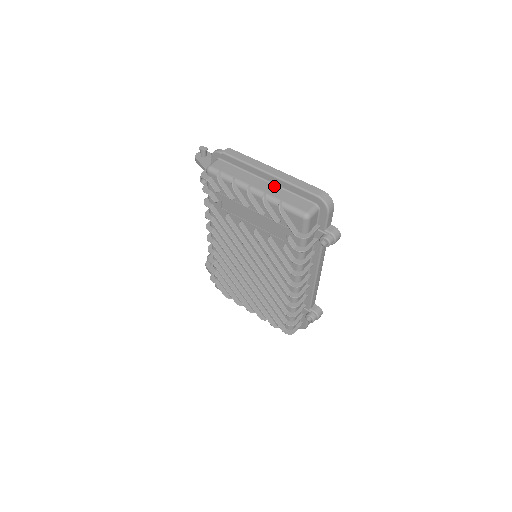
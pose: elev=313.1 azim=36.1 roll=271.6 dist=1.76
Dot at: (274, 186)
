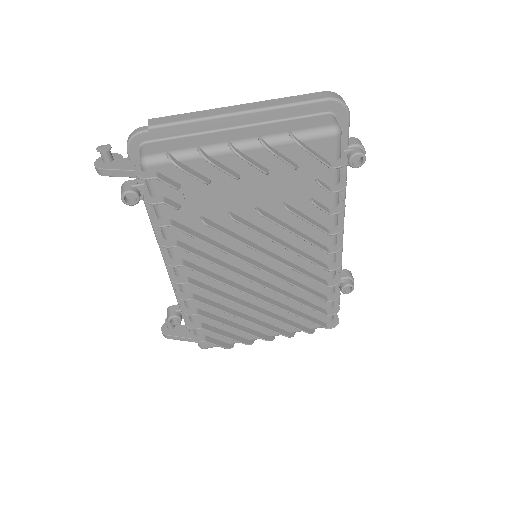
Dot at: (258, 126)
